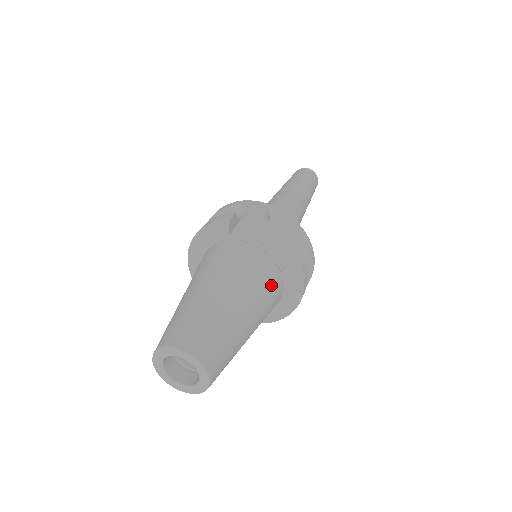
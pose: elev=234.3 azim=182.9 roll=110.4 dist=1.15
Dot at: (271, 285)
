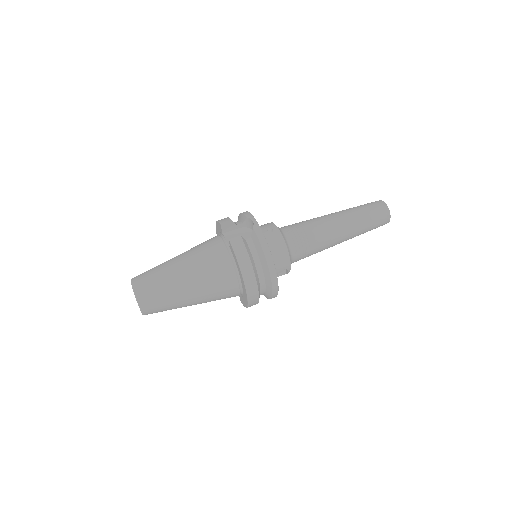
Dot at: (221, 279)
